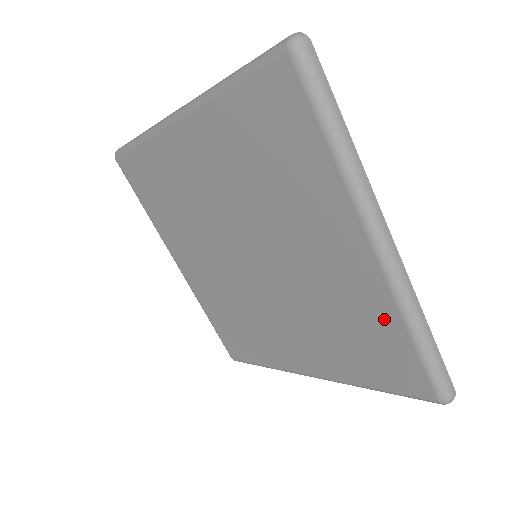
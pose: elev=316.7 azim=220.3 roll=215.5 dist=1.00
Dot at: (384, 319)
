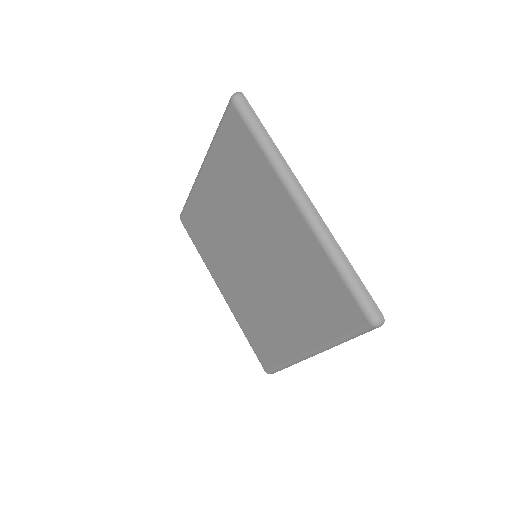
Dot at: (319, 262)
